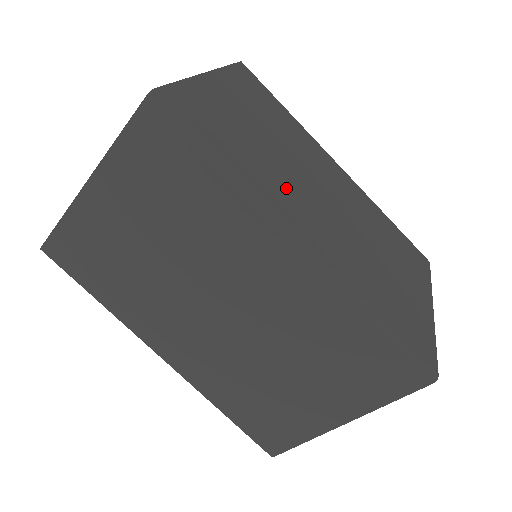
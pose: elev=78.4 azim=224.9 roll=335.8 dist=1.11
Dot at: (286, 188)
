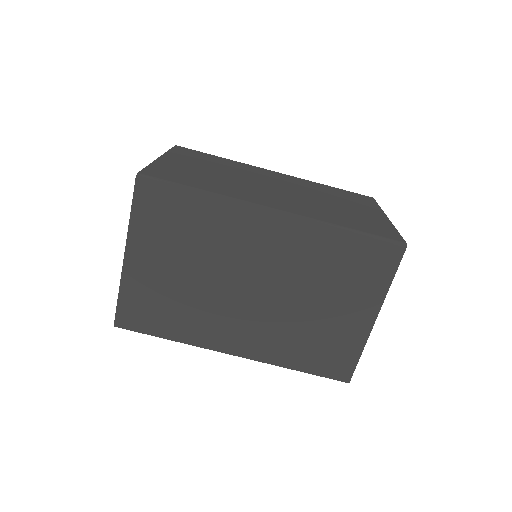
Dot at: (246, 190)
